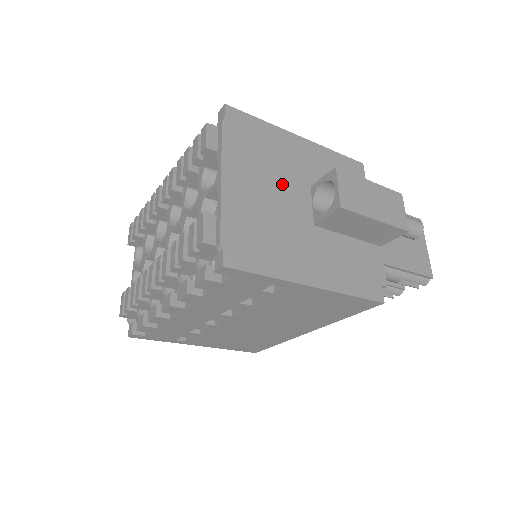
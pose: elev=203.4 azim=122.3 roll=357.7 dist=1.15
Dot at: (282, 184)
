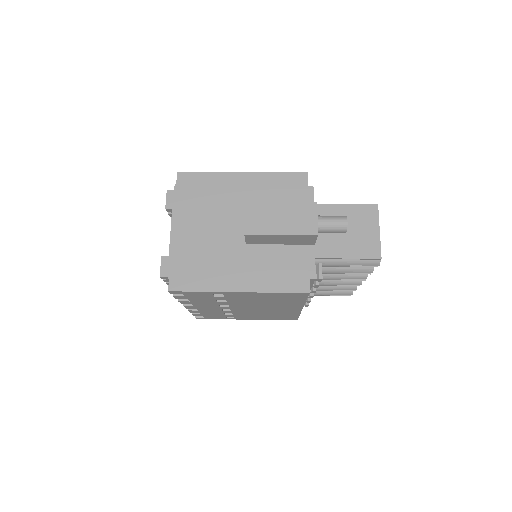
Dot at: (220, 219)
